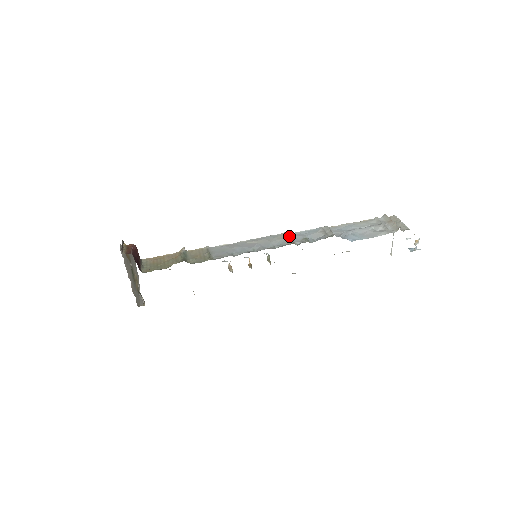
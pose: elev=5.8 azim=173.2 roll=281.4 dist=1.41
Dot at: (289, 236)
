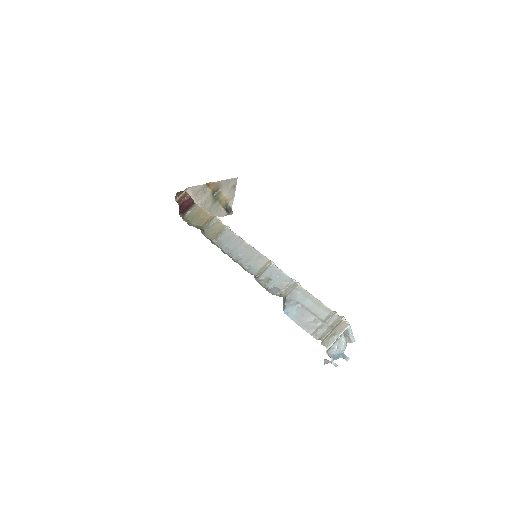
Dot at: (265, 267)
